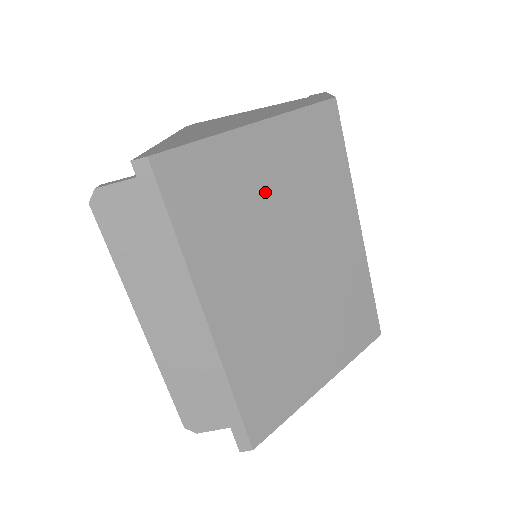
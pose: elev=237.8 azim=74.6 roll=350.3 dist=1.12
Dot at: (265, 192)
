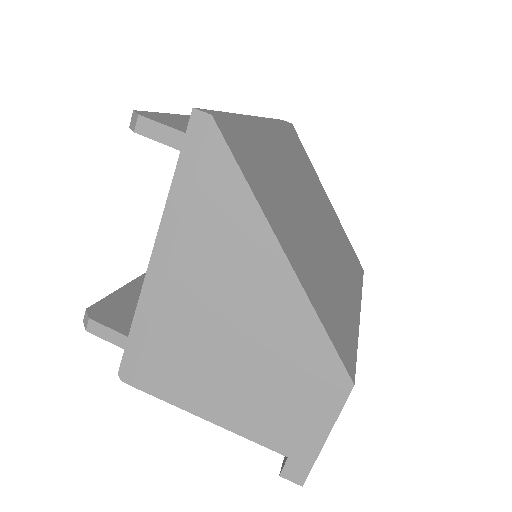
Dot at: (320, 199)
